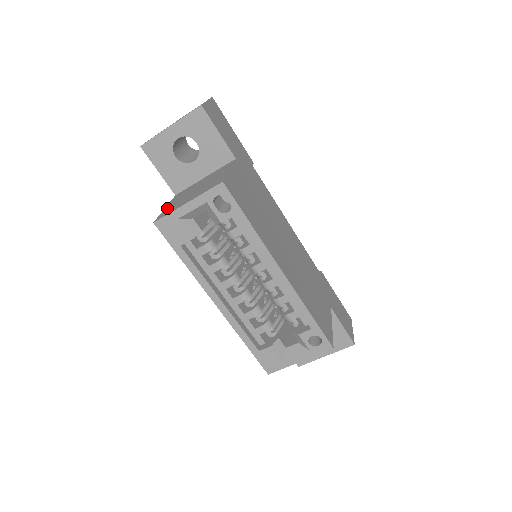
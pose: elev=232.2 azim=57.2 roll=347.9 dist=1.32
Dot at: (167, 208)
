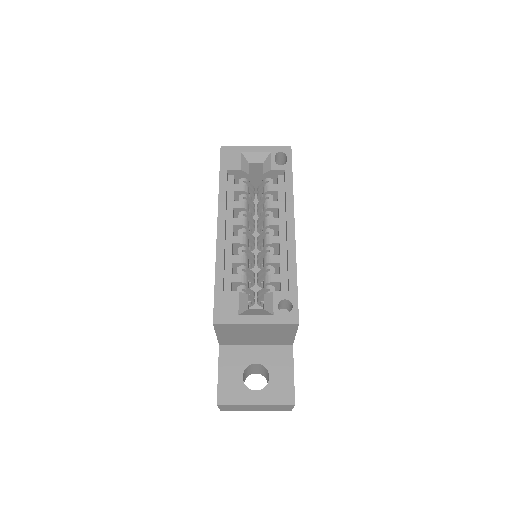
Dot at: occluded
